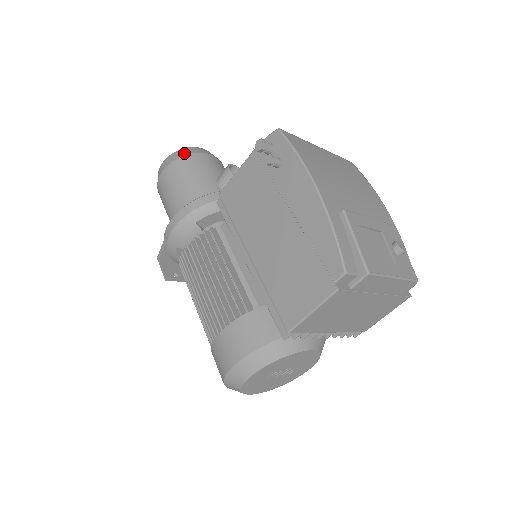
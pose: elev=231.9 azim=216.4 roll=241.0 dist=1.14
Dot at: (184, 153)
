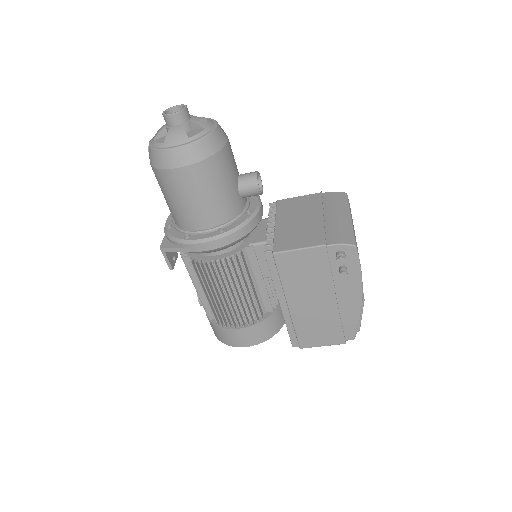
Dot at: (210, 150)
